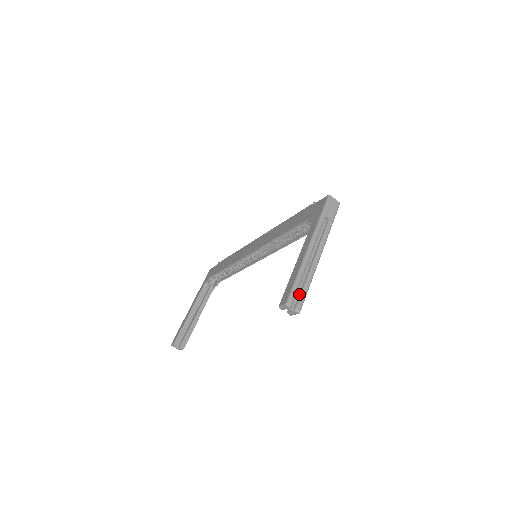
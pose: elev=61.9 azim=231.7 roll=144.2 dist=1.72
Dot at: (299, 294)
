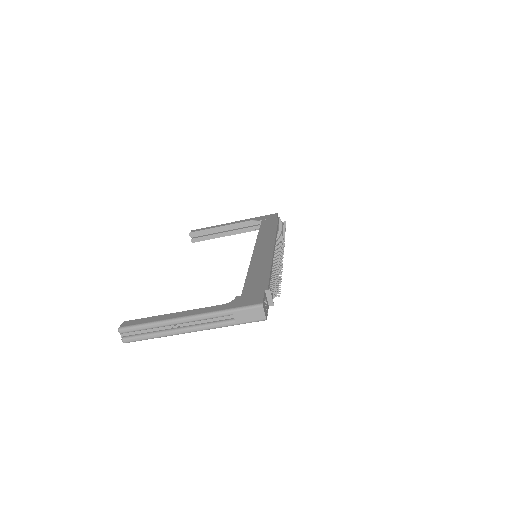
Dot at: (139, 333)
